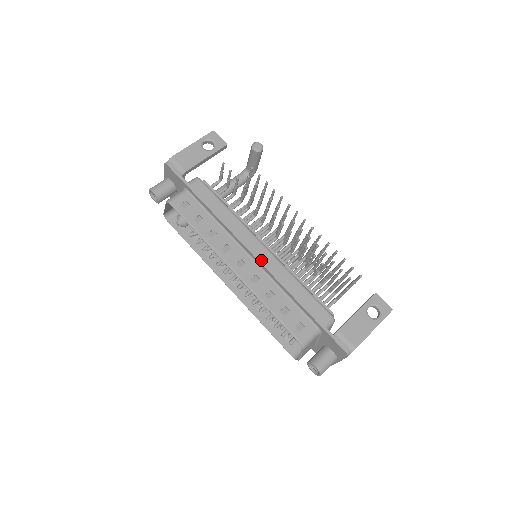
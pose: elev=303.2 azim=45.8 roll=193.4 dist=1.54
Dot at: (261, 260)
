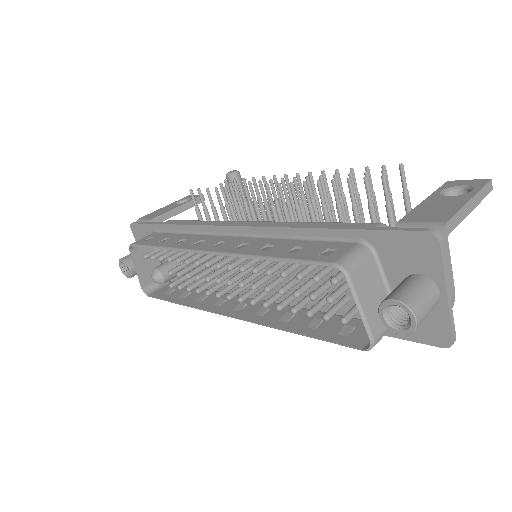
Dot at: (246, 225)
